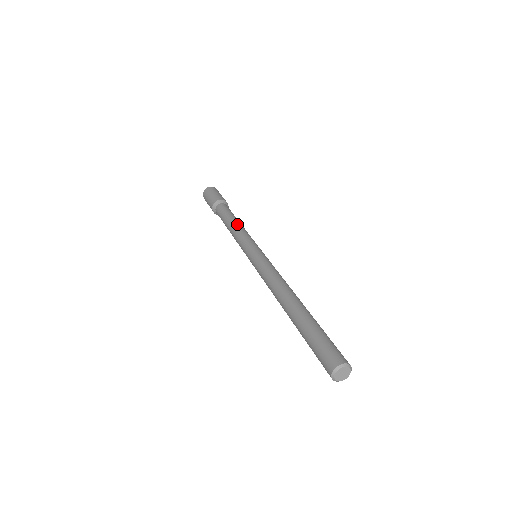
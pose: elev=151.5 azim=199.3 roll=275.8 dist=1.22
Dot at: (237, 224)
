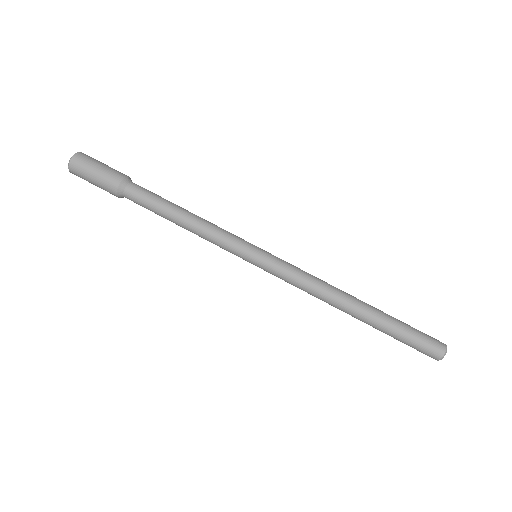
Dot at: (193, 219)
